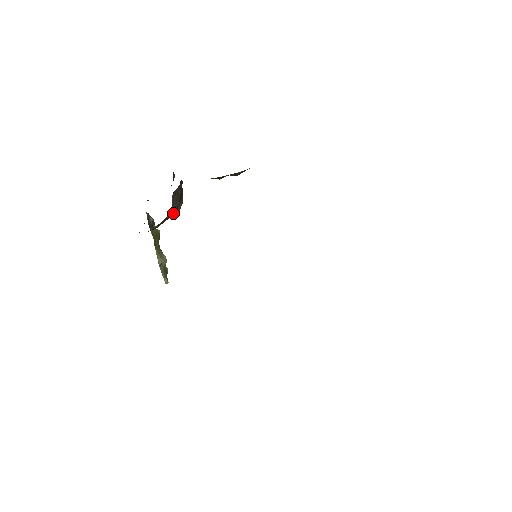
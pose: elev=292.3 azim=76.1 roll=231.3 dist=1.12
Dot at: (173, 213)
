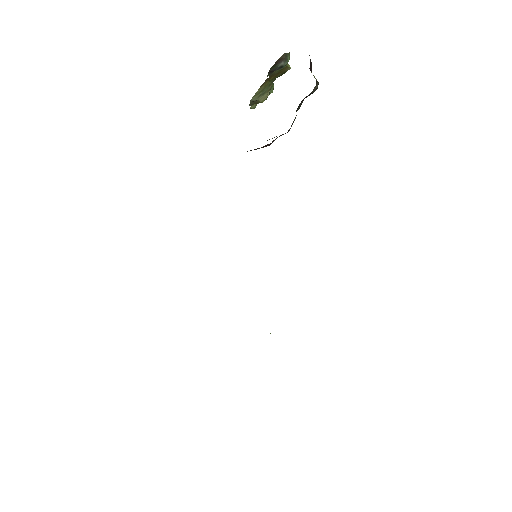
Dot at: occluded
